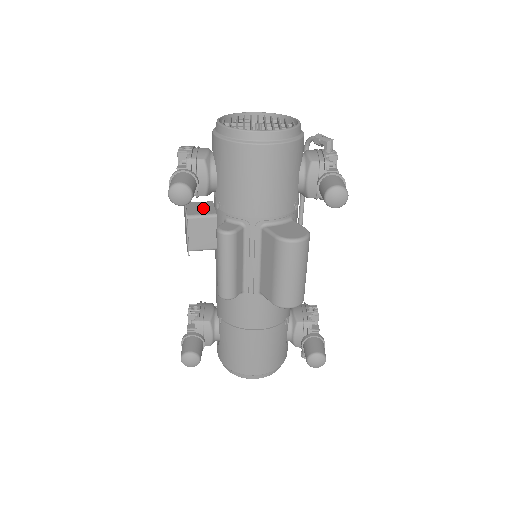
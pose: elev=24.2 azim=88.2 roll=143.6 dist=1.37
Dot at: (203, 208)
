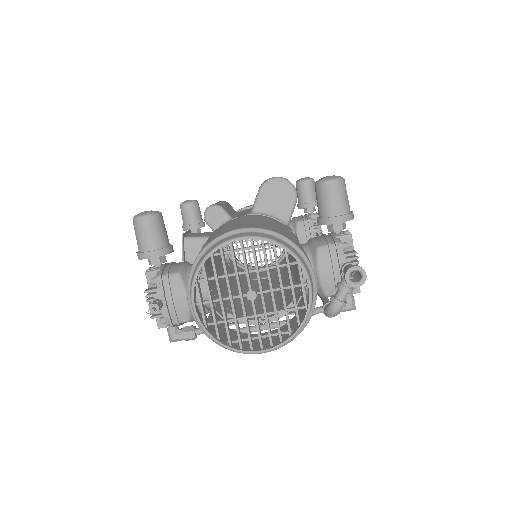
Dot at: occluded
